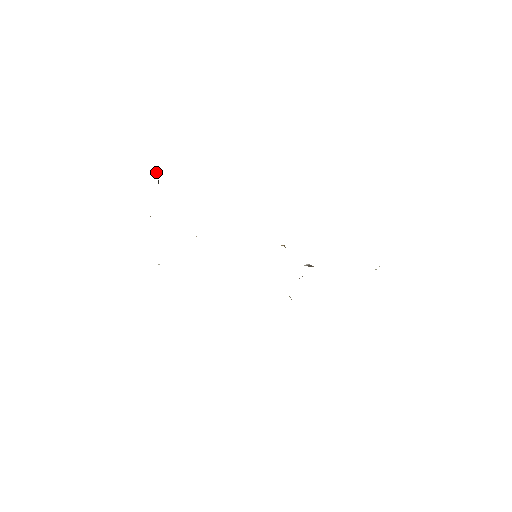
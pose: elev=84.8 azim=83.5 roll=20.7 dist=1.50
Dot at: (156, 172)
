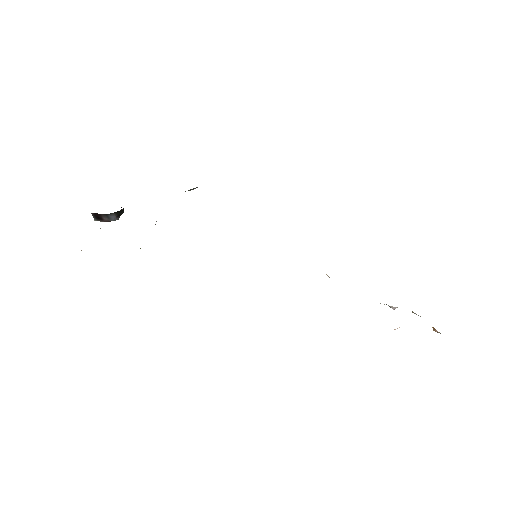
Dot at: occluded
